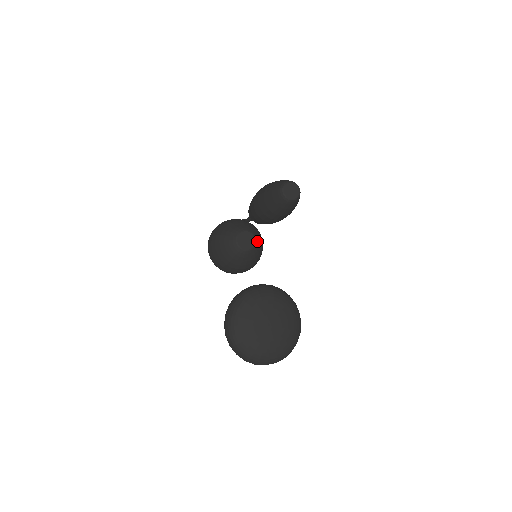
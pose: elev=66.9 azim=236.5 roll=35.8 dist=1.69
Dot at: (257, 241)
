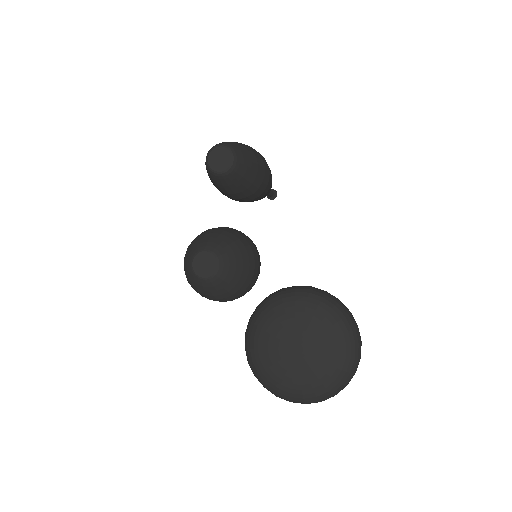
Dot at: (219, 254)
